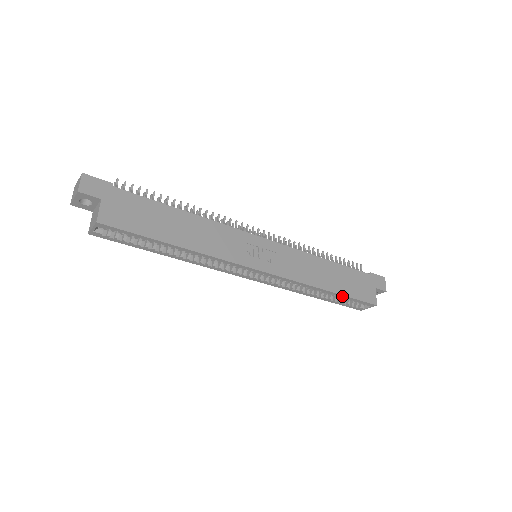
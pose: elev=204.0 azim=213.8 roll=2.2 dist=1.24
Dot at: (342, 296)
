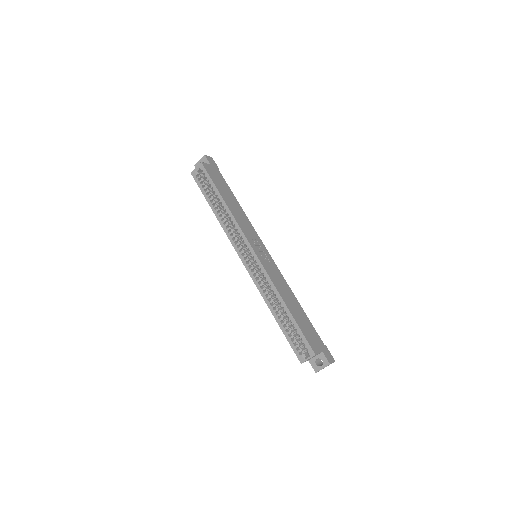
Dot at: (293, 320)
